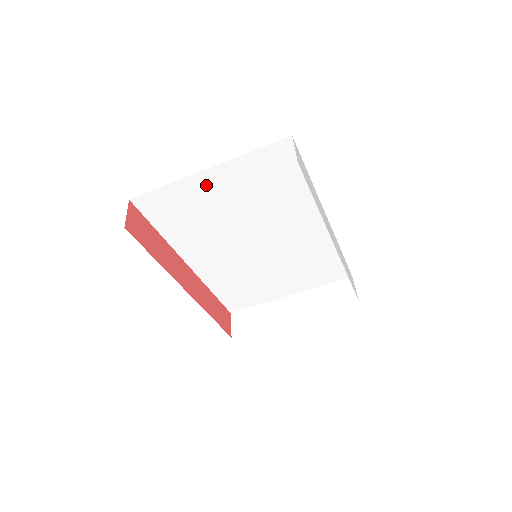
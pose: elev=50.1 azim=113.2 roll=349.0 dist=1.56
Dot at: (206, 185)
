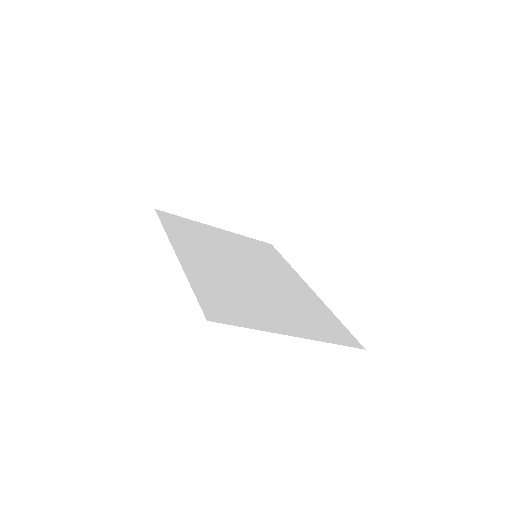
Dot at: occluded
